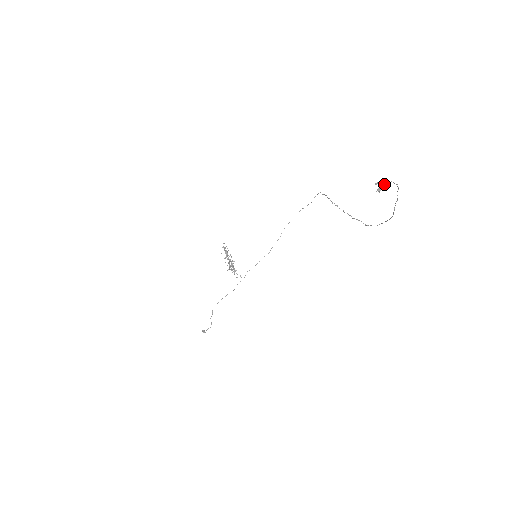
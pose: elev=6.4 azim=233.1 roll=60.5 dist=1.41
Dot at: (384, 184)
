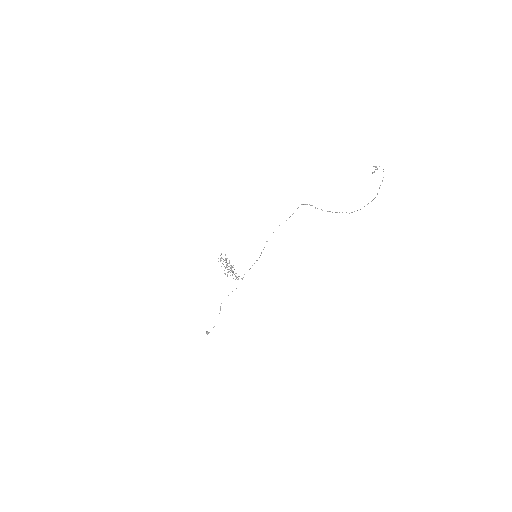
Dot at: (377, 168)
